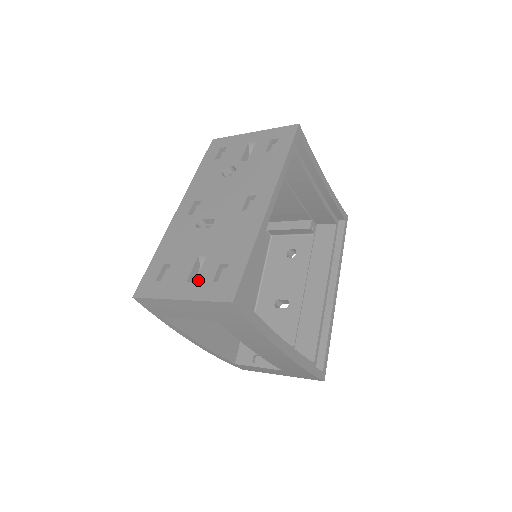
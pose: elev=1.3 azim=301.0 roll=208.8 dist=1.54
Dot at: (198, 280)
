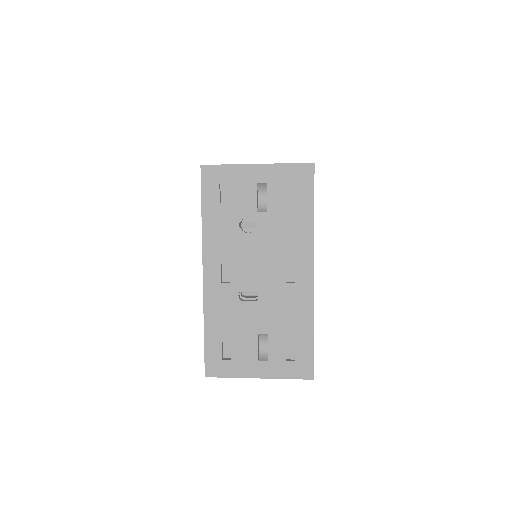
Dot at: (270, 359)
